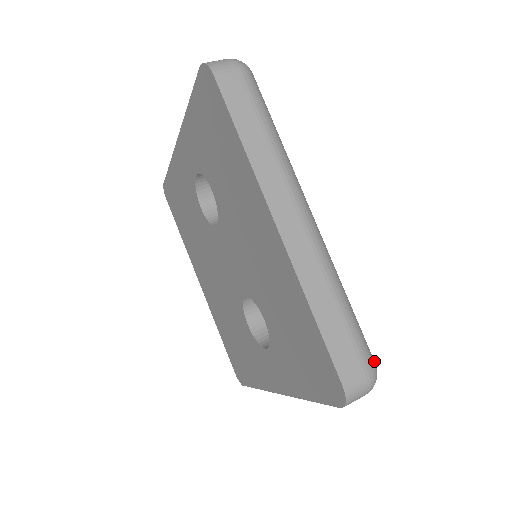
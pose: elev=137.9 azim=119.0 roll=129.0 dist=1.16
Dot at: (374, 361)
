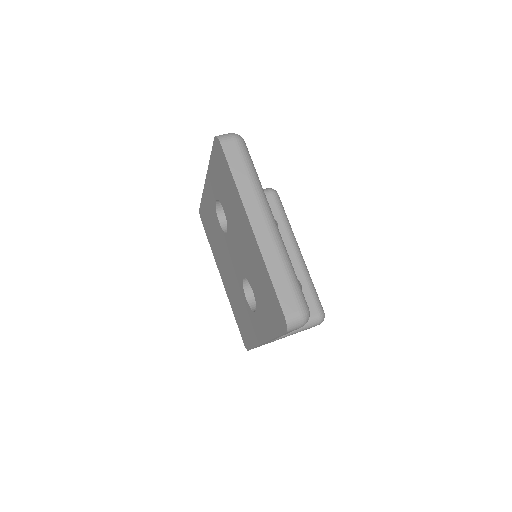
Dot at: (308, 307)
